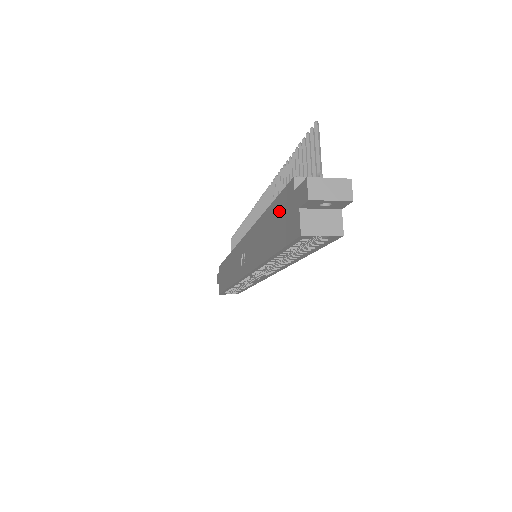
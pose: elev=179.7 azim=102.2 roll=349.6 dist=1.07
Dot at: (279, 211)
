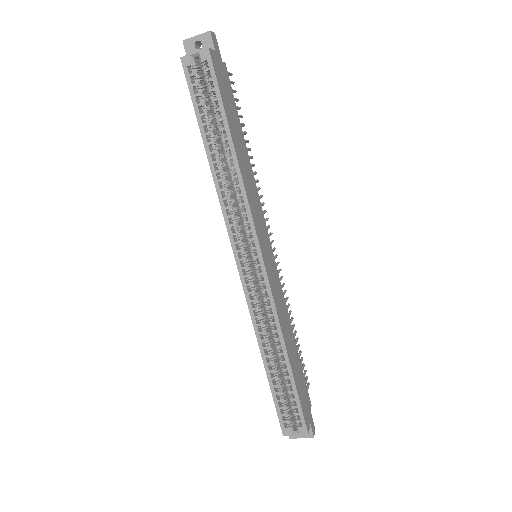
Dot at: occluded
